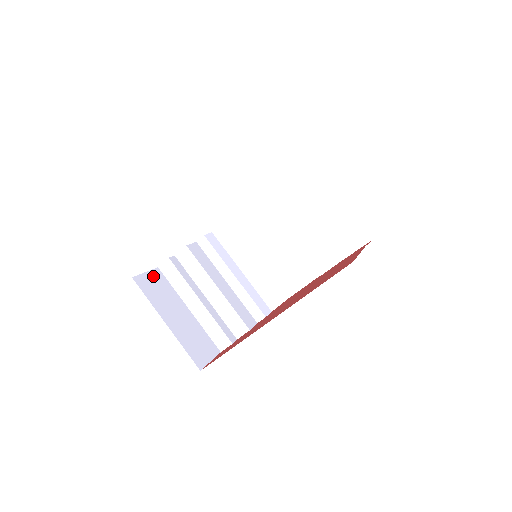
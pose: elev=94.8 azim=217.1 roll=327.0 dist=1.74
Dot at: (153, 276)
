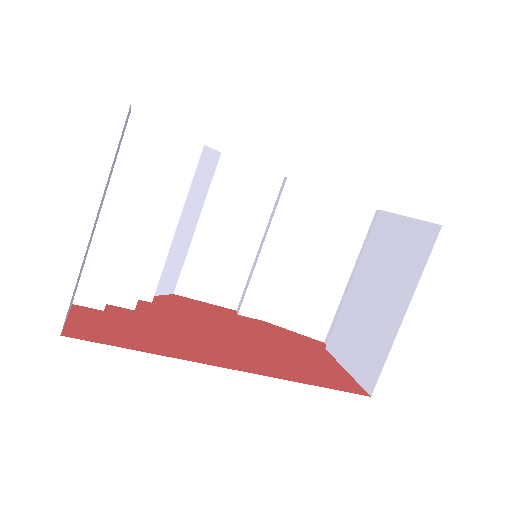
Dot at: occluded
